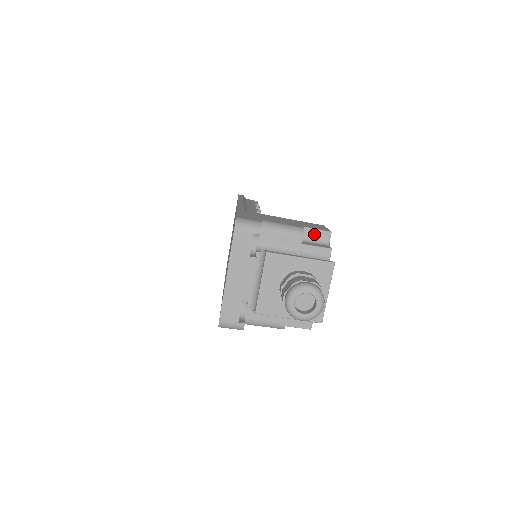
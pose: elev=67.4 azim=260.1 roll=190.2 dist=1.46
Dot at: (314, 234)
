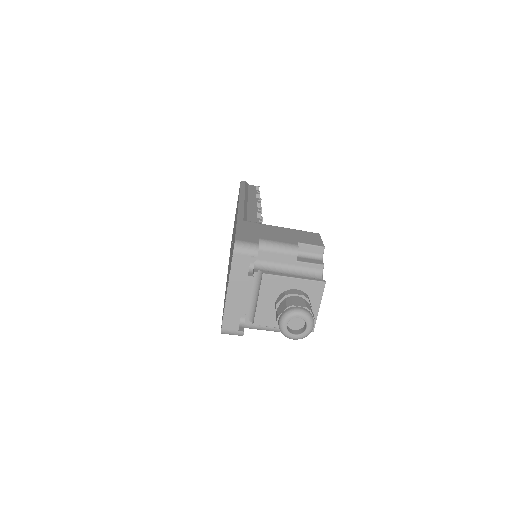
Dot at: (308, 249)
